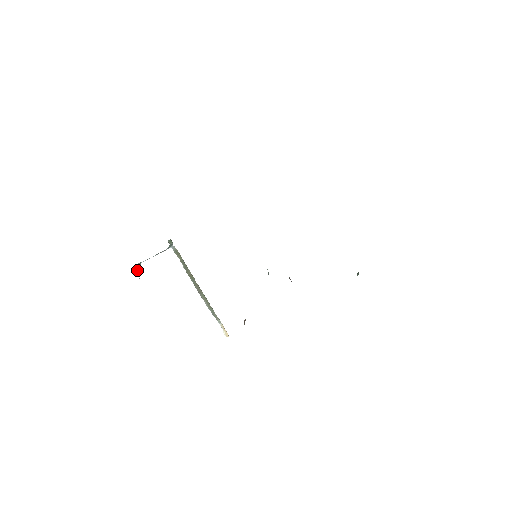
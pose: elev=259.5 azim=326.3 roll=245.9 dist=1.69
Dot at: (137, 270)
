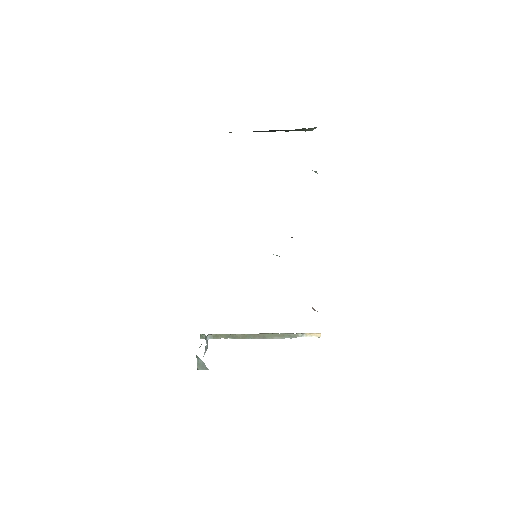
Dot at: (202, 367)
